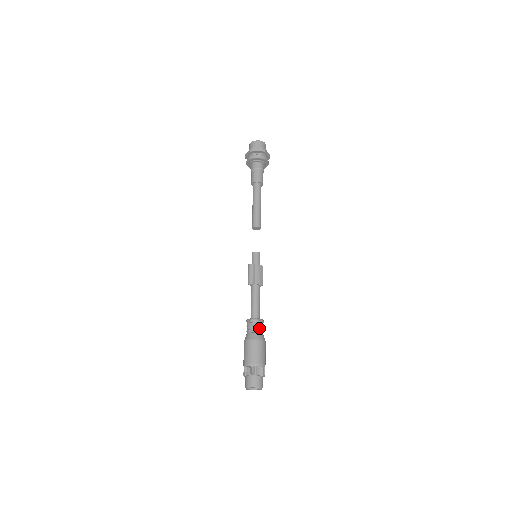
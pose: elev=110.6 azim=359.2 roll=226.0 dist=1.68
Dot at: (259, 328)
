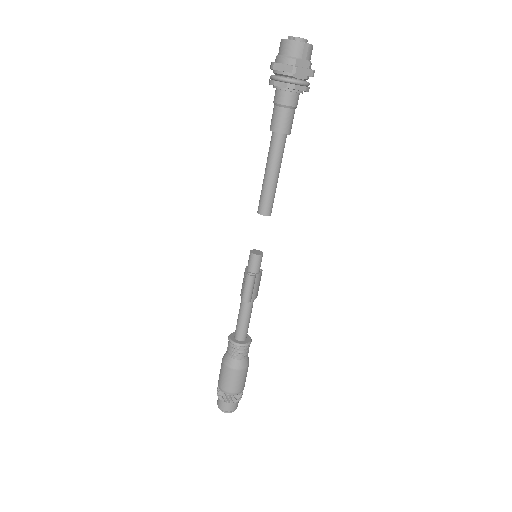
Dot at: (247, 352)
